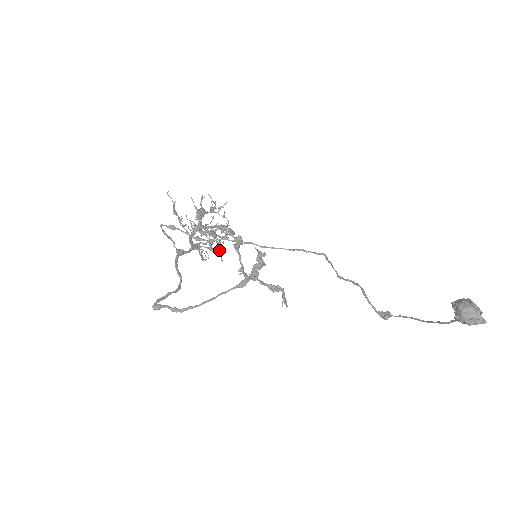
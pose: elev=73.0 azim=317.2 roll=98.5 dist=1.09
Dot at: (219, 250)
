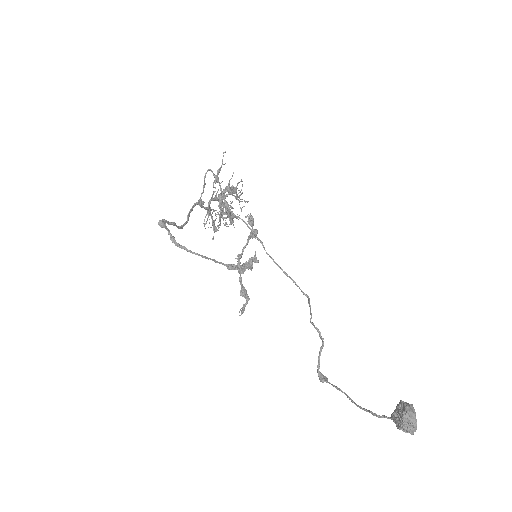
Dot at: (217, 229)
